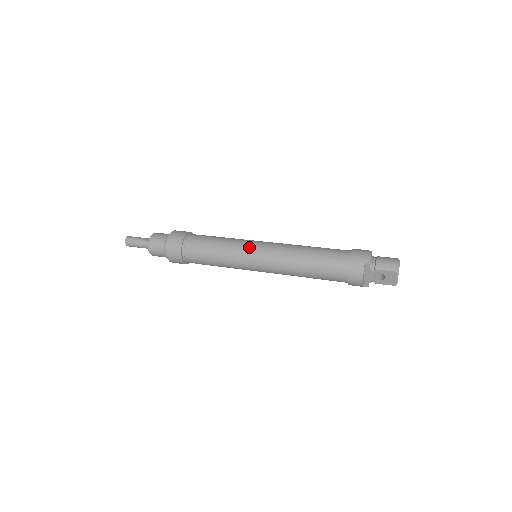
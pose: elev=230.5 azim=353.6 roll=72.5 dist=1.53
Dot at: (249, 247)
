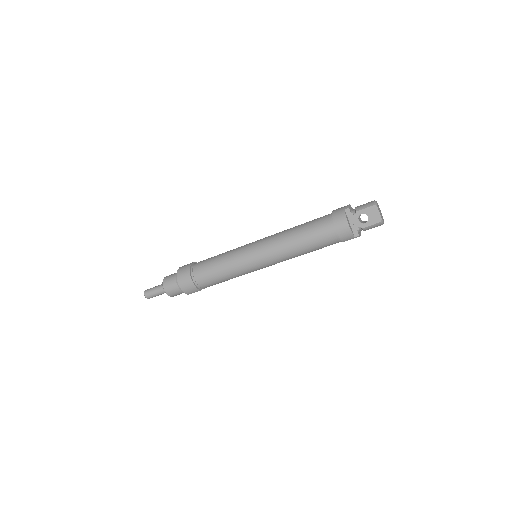
Dot at: (246, 245)
